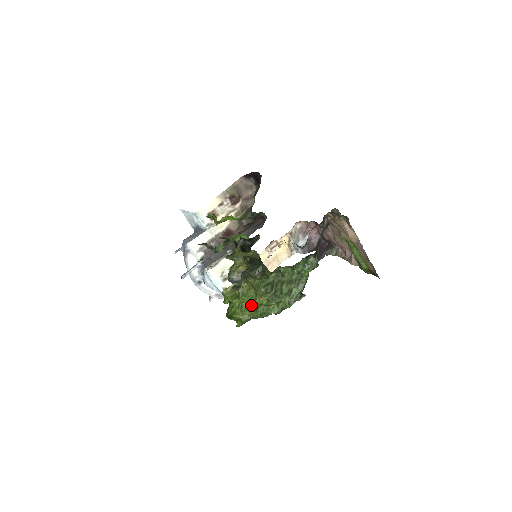
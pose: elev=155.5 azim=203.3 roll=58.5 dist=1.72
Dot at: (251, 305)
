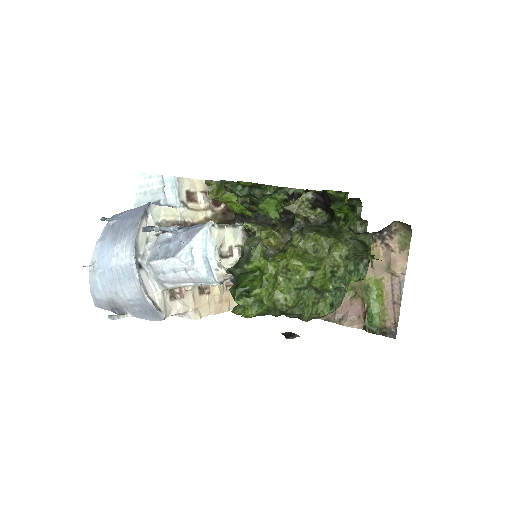
Dot at: (306, 273)
